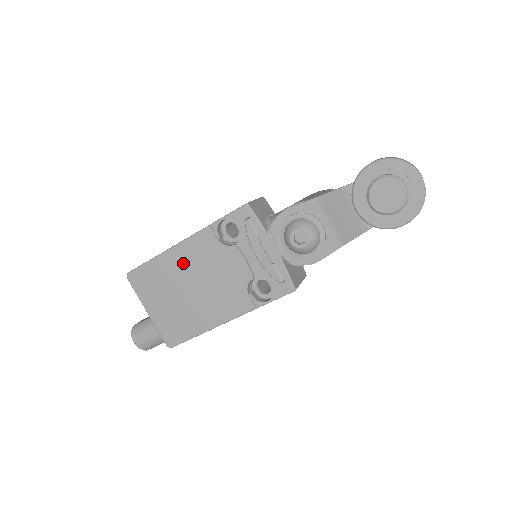
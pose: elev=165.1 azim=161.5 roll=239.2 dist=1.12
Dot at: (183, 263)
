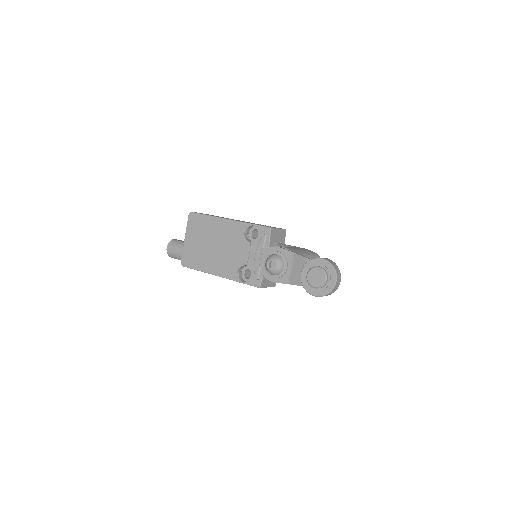
Dot at: (220, 230)
